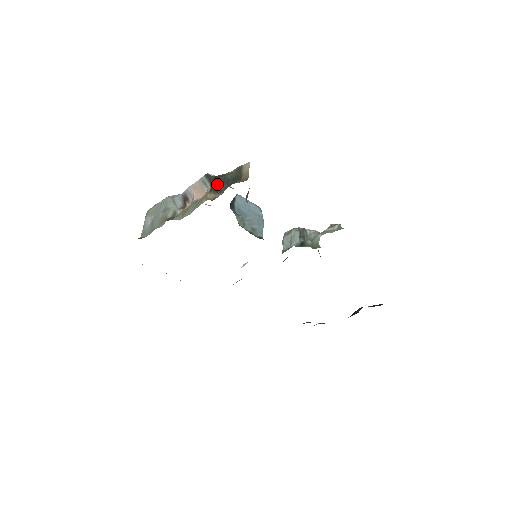
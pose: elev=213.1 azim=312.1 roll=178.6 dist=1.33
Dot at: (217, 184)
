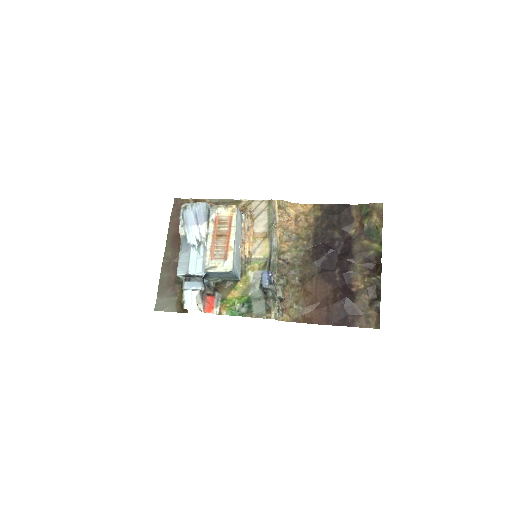
Dot at: occluded
